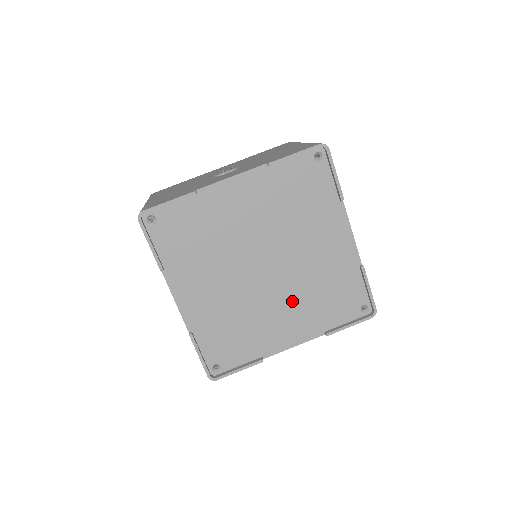
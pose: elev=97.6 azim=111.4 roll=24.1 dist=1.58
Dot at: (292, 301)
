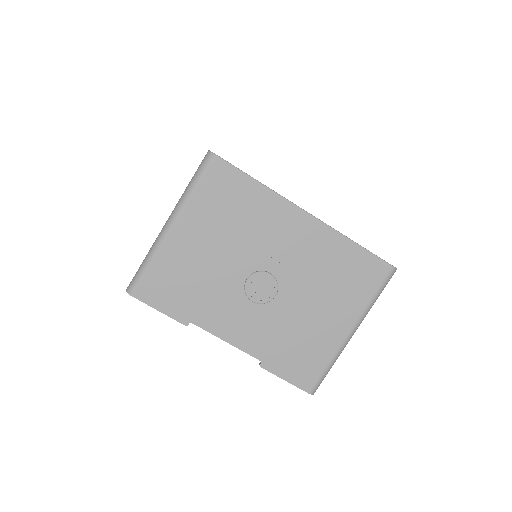
Dot at: occluded
